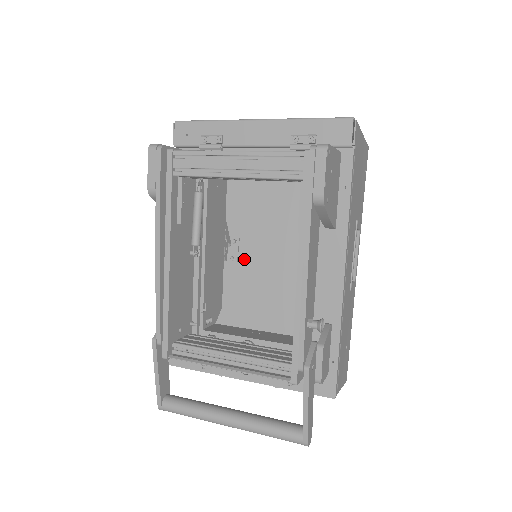
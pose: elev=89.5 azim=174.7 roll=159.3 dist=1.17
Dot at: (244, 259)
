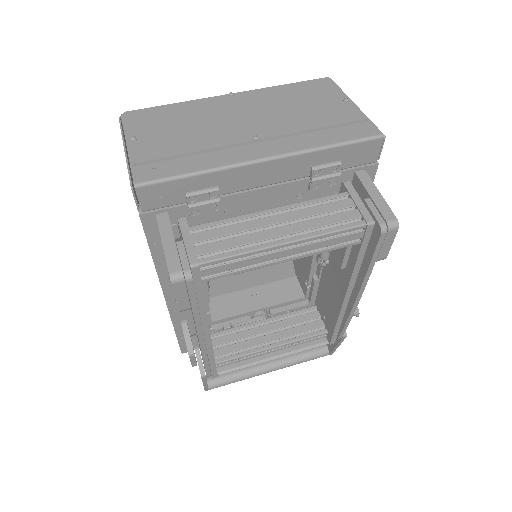
Dot at: occluded
